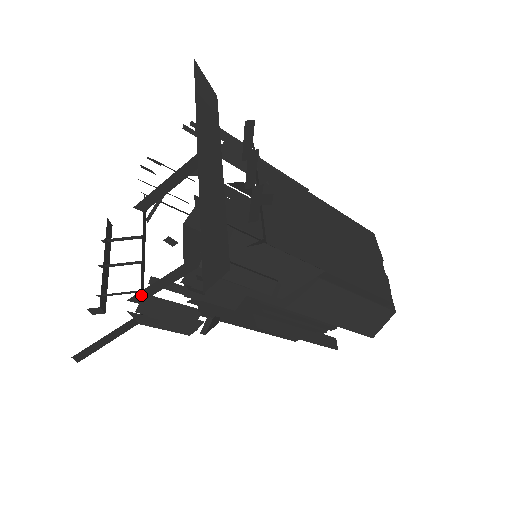
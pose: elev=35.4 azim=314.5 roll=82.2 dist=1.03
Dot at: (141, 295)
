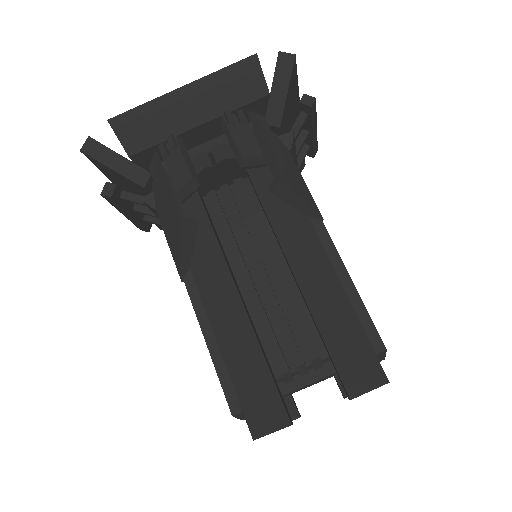
Dot at: occluded
